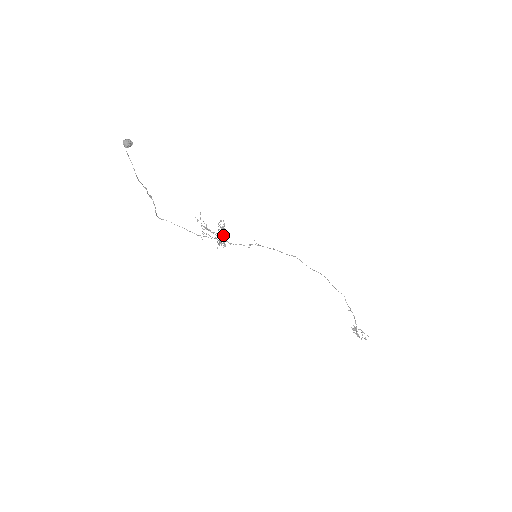
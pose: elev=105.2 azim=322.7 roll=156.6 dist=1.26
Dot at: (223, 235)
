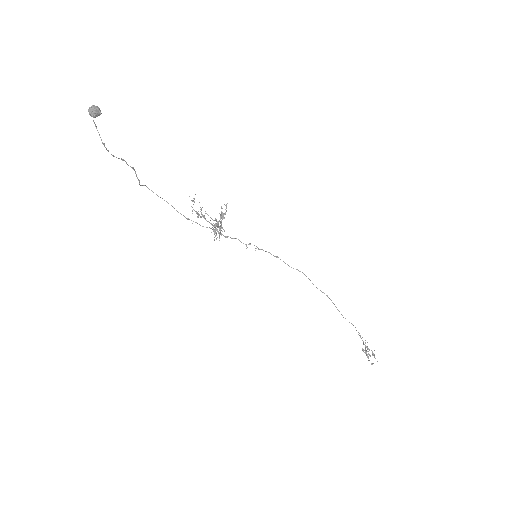
Dot at: (213, 231)
